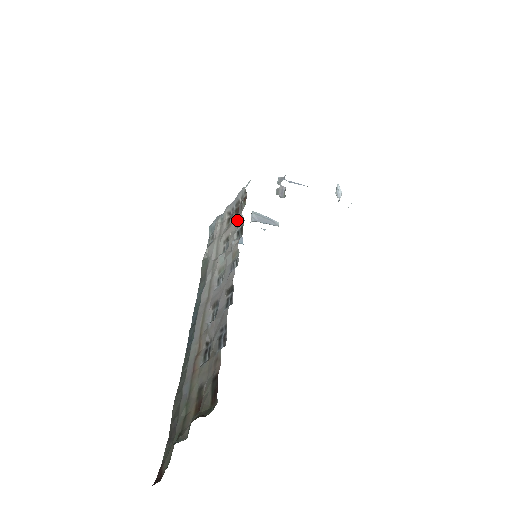
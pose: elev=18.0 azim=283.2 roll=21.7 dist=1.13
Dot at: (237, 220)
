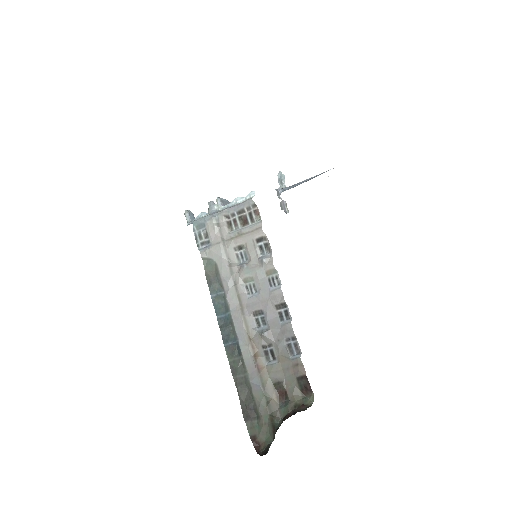
Dot at: (256, 235)
